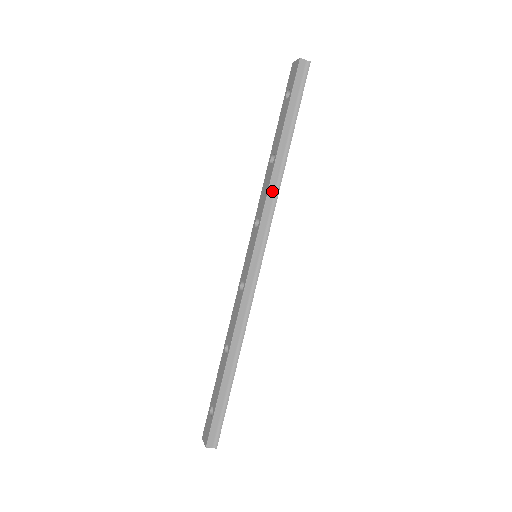
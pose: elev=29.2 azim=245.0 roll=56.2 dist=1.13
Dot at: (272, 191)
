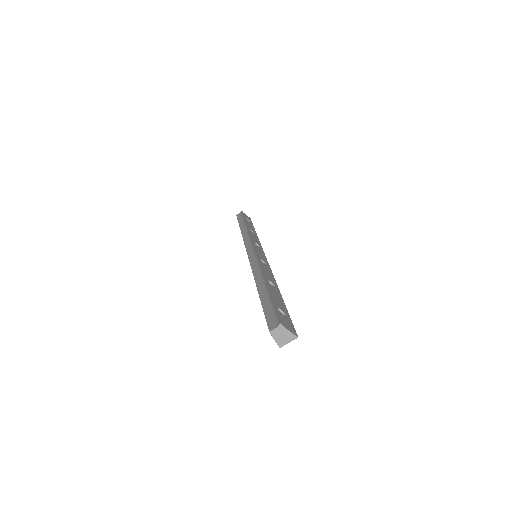
Dot at: (245, 236)
